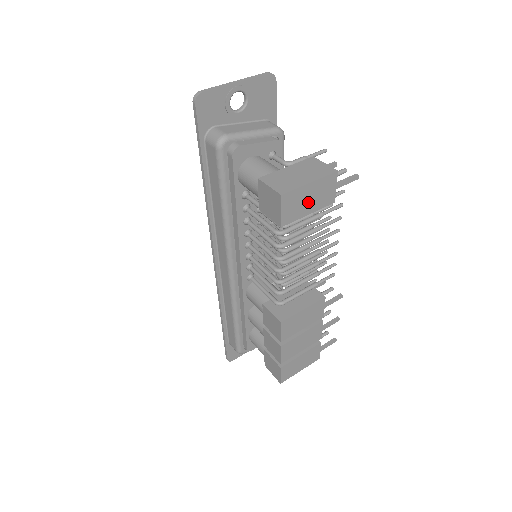
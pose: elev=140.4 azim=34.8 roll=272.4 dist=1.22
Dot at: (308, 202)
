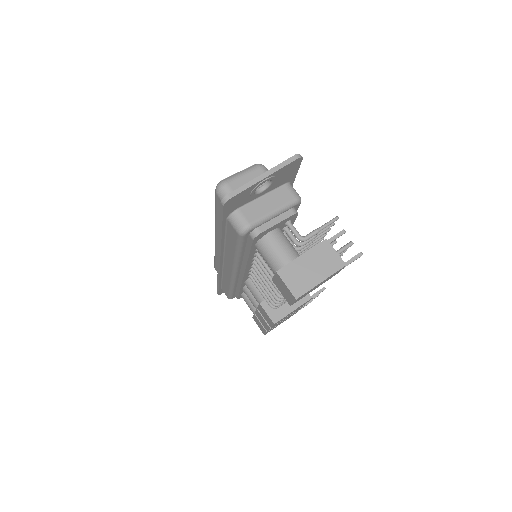
Dot at: (316, 287)
